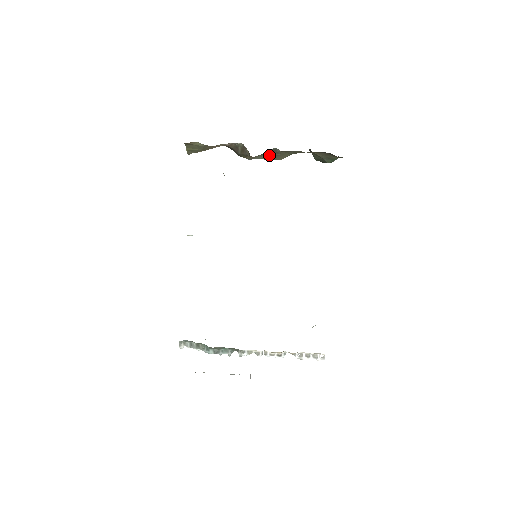
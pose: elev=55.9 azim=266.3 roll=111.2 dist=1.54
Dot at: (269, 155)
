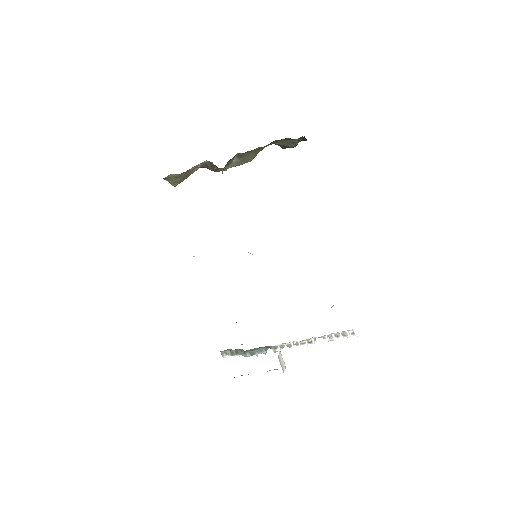
Dot at: (237, 161)
